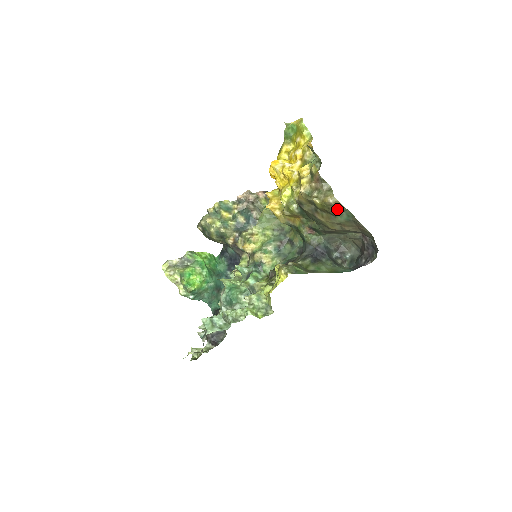
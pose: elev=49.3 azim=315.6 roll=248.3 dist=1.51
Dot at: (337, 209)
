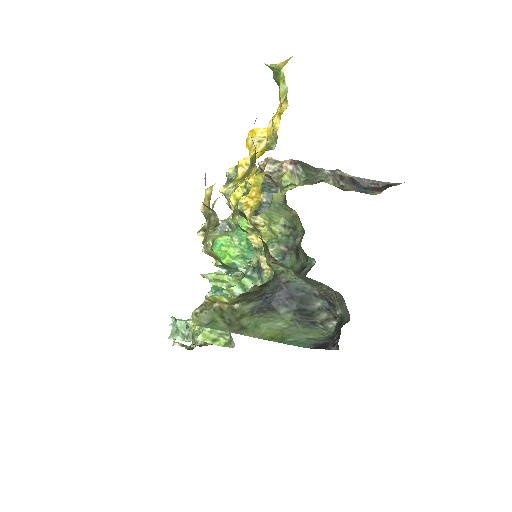
Dot at: (221, 263)
